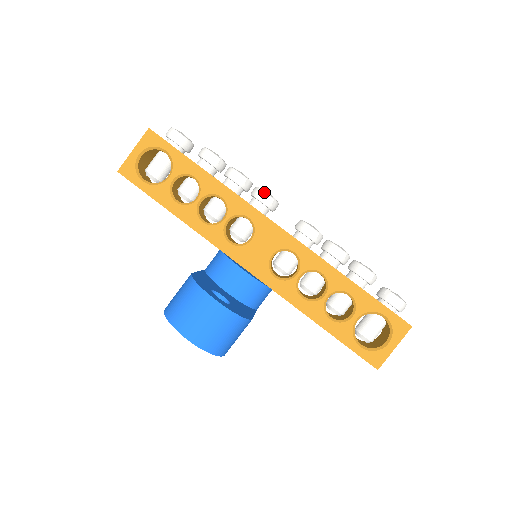
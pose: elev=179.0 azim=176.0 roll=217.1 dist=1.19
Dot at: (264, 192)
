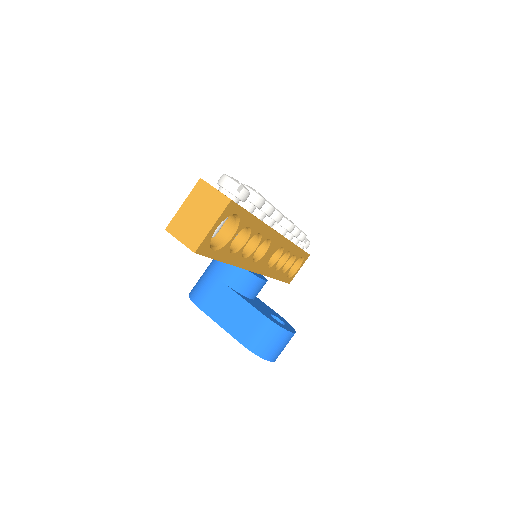
Dot at: (282, 215)
